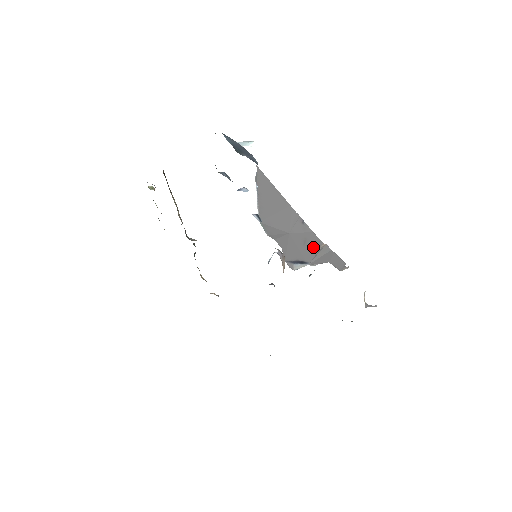
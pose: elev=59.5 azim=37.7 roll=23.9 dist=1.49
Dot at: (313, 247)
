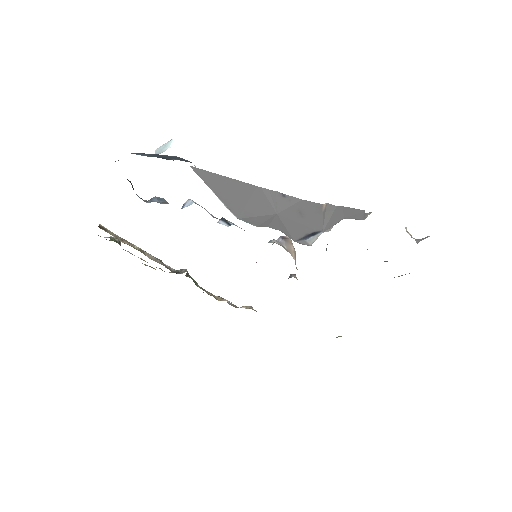
Dot at: (314, 214)
